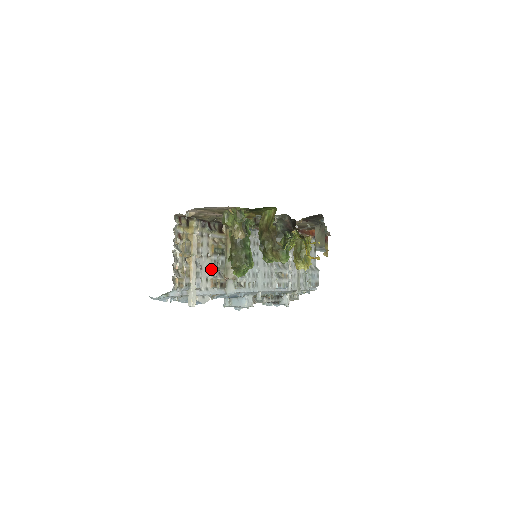
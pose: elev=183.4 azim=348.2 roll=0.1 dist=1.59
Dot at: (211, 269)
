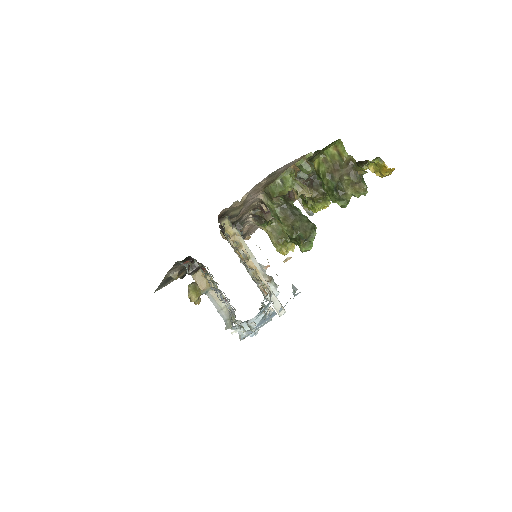
Dot at: (252, 277)
